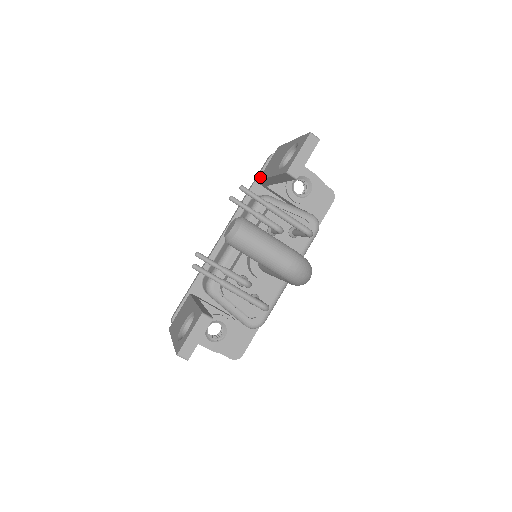
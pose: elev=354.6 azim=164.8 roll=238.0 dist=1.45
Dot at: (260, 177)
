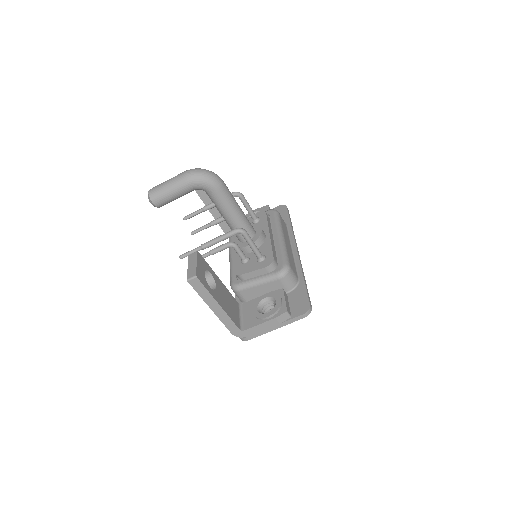
Dot at: occluded
